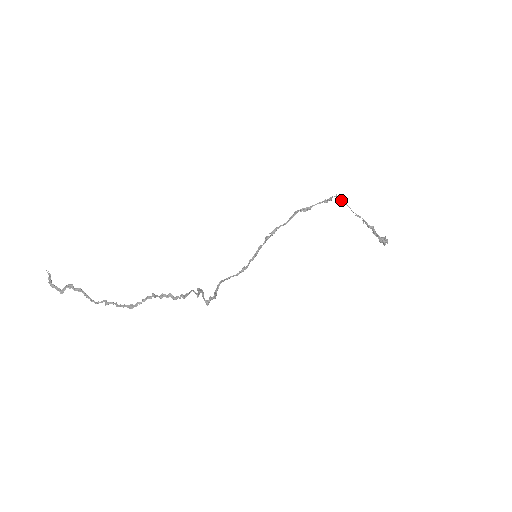
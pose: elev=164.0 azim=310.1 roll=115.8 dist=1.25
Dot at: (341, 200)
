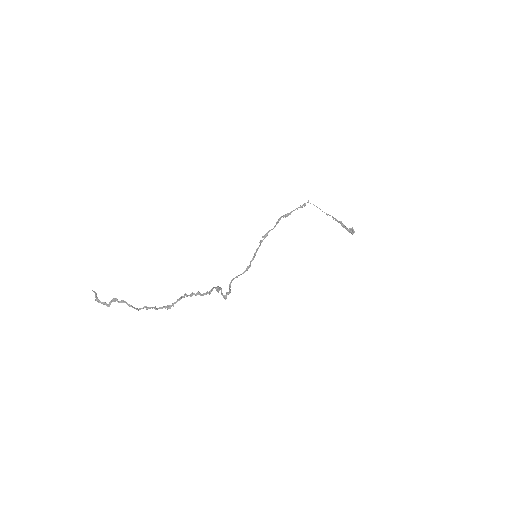
Dot at: (313, 204)
